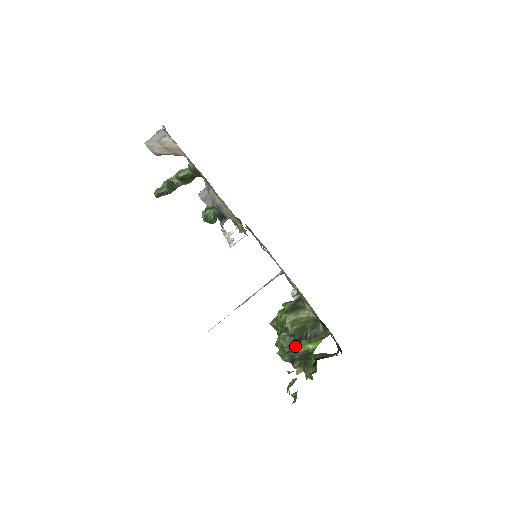
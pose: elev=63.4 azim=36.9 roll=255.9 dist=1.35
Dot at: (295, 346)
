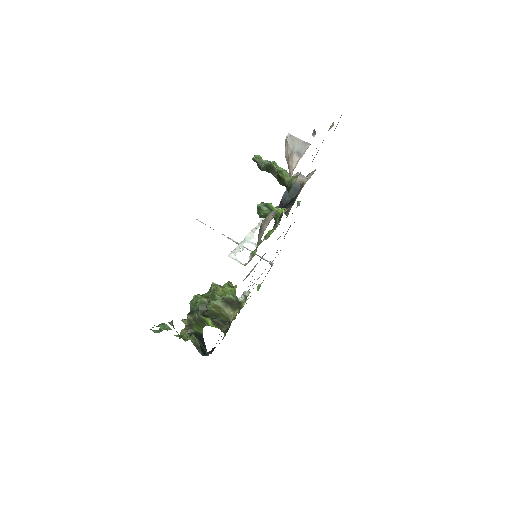
Dot at: (200, 314)
